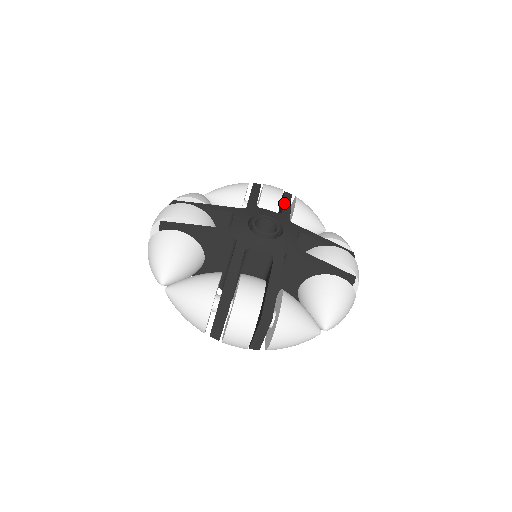
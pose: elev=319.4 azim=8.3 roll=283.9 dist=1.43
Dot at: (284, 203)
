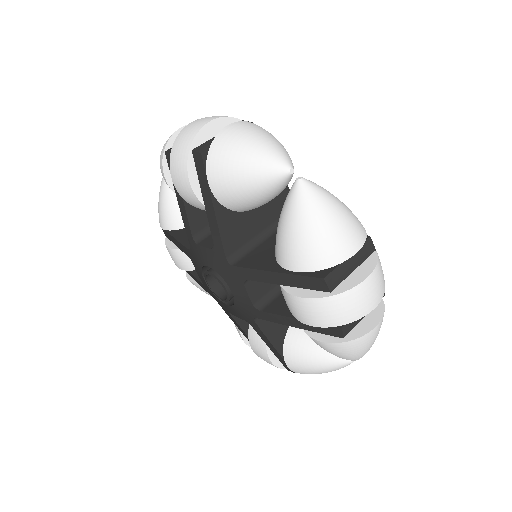
Dot at: occluded
